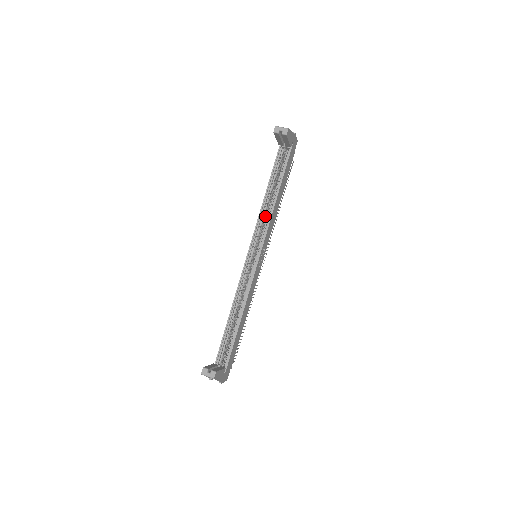
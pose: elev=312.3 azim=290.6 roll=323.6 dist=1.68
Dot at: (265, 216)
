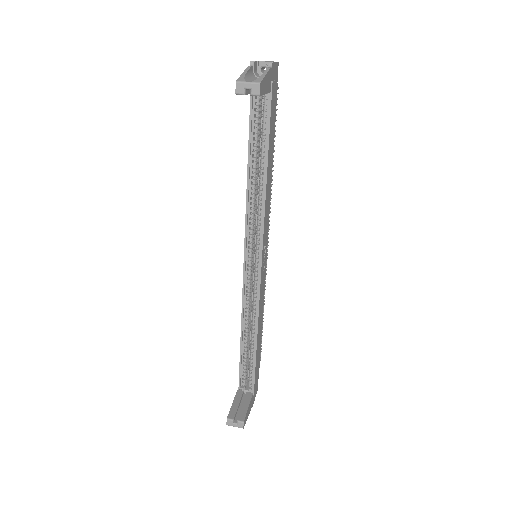
Dot at: (255, 202)
